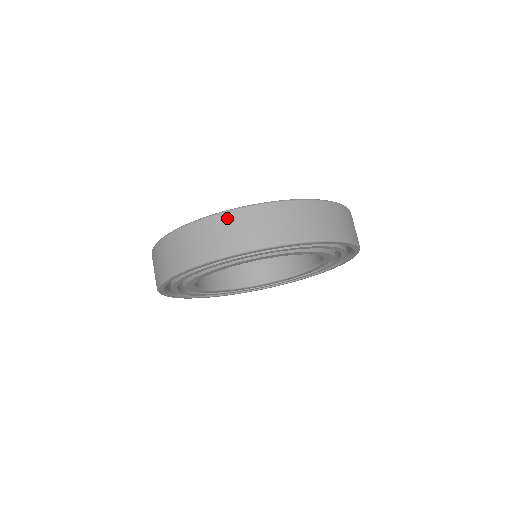
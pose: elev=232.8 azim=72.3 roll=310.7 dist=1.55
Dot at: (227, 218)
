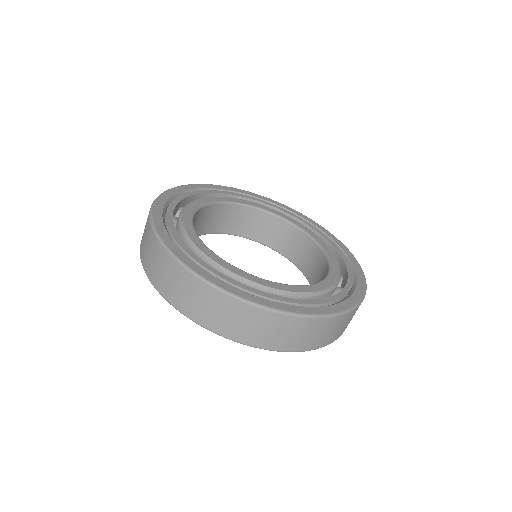
Dot at: (279, 320)
